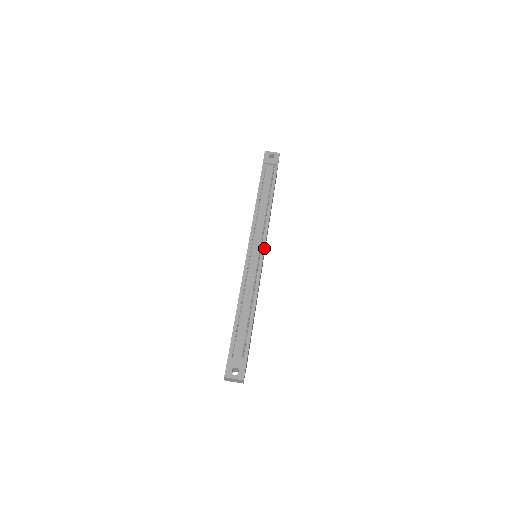
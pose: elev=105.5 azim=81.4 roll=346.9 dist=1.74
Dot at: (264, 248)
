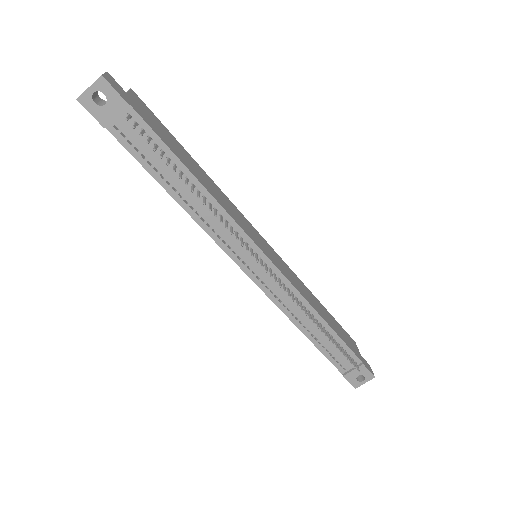
Dot at: (263, 254)
